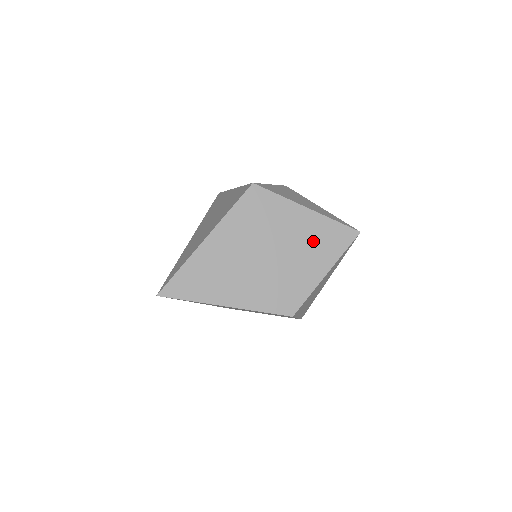
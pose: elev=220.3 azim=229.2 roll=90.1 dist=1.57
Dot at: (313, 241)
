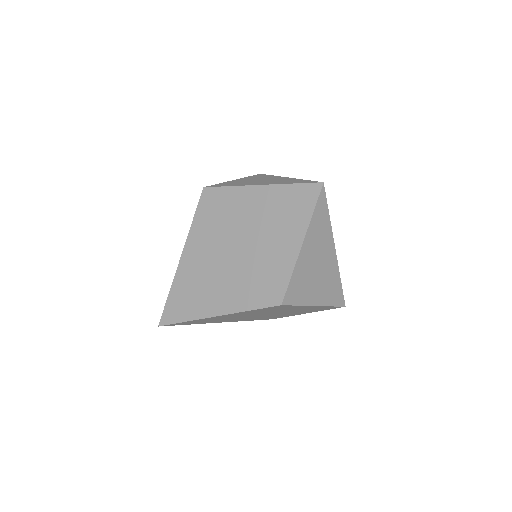
Dot at: (276, 216)
